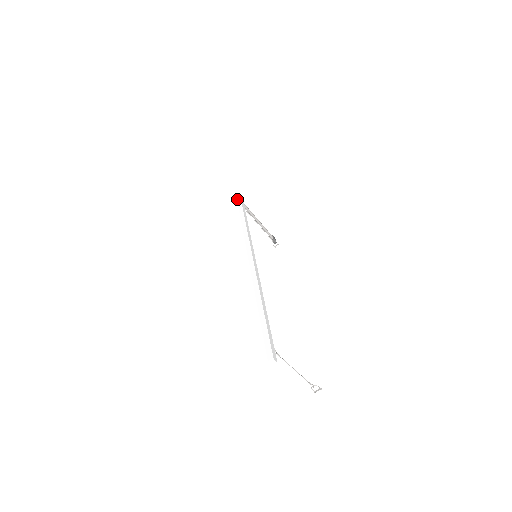
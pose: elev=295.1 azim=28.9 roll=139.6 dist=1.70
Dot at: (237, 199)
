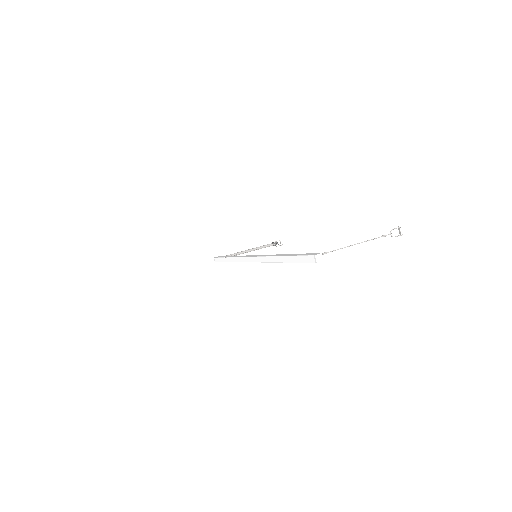
Dot at: occluded
